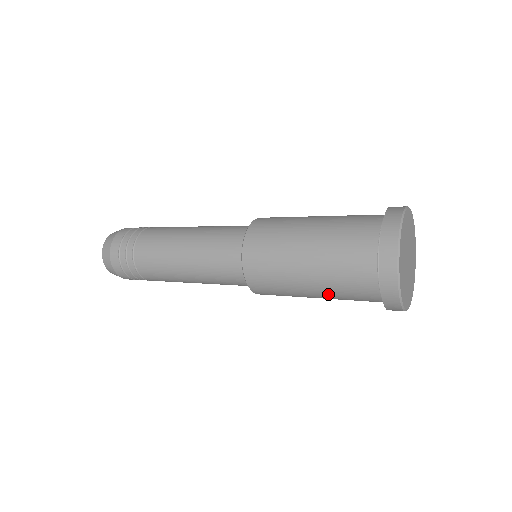
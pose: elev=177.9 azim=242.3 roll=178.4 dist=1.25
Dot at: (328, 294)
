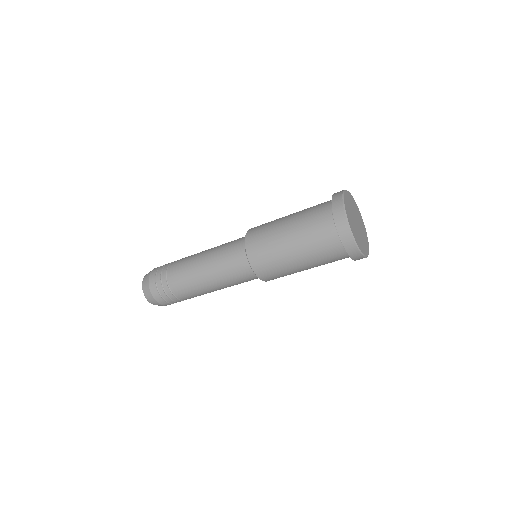
Dot at: (303, 246)
